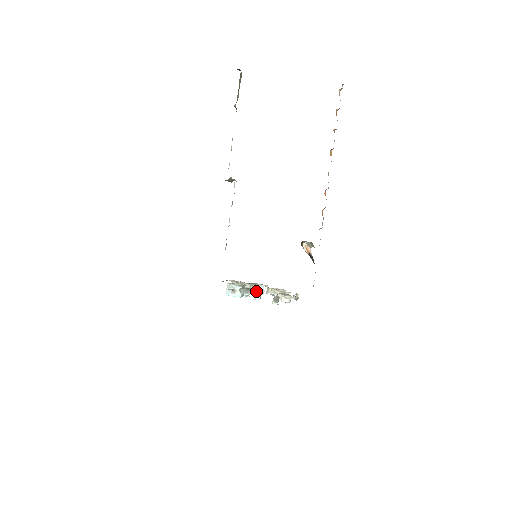
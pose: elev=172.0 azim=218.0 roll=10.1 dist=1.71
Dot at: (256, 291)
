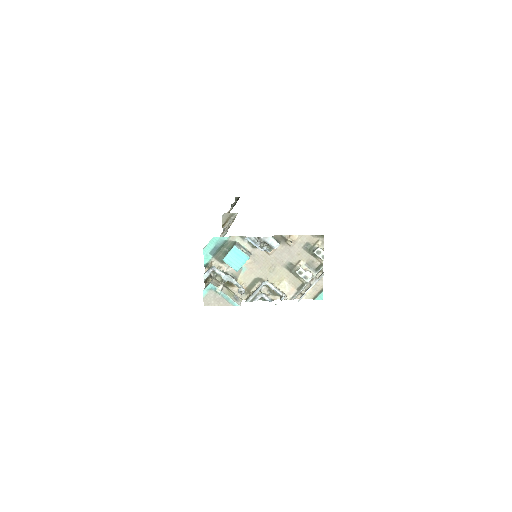
Dot at: (241, 286)
